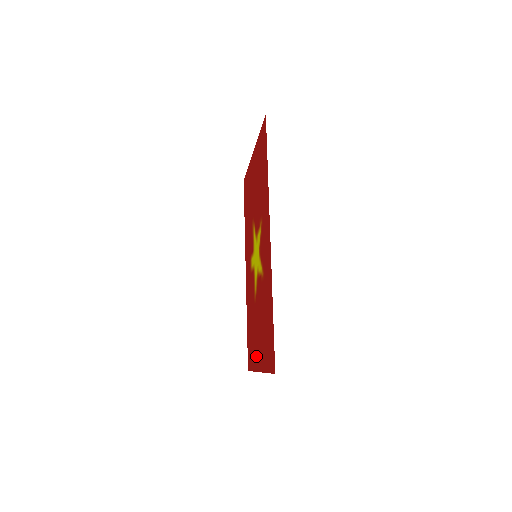
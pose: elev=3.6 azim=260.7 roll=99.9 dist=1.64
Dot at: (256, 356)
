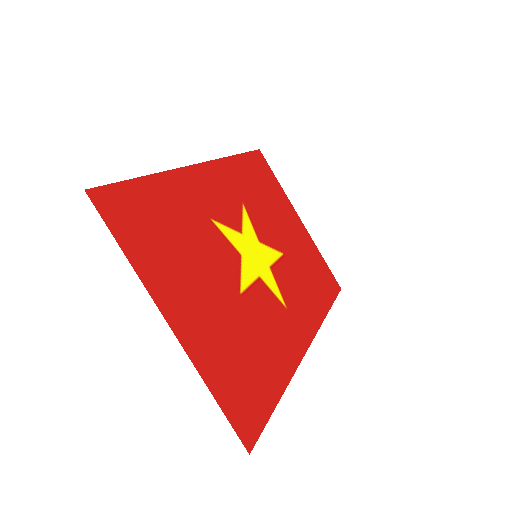
Dot at: (199, 336)
